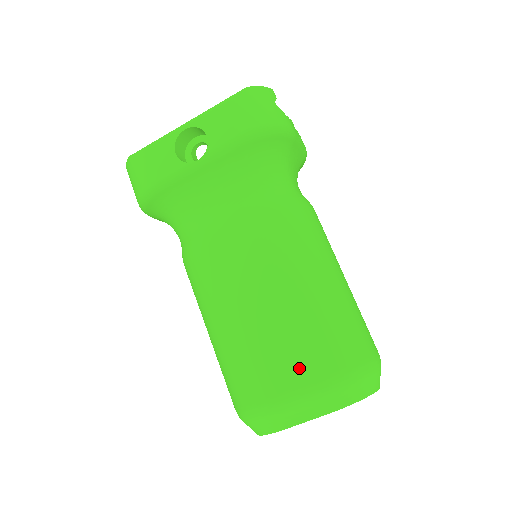
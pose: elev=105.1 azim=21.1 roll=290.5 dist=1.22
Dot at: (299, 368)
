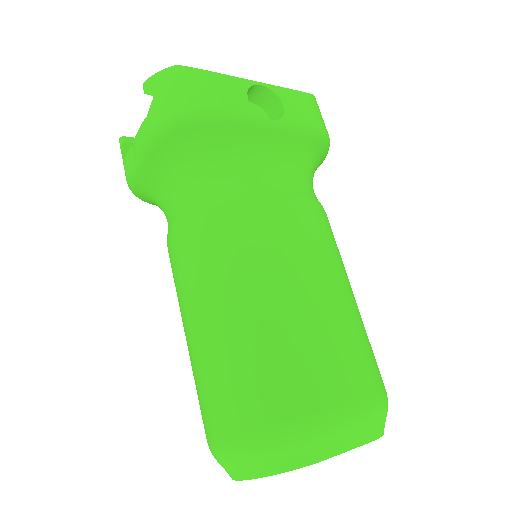
Dot at: (354, 379)
